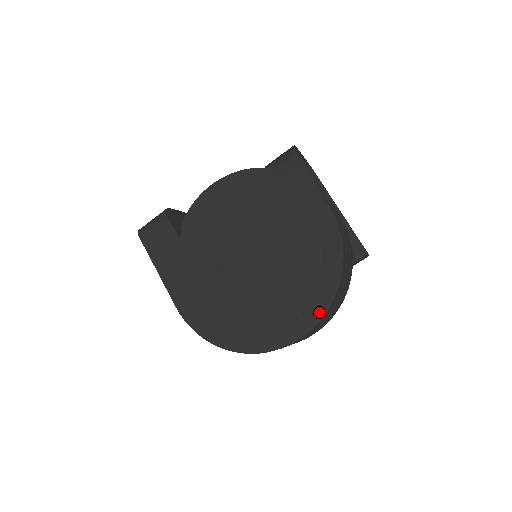
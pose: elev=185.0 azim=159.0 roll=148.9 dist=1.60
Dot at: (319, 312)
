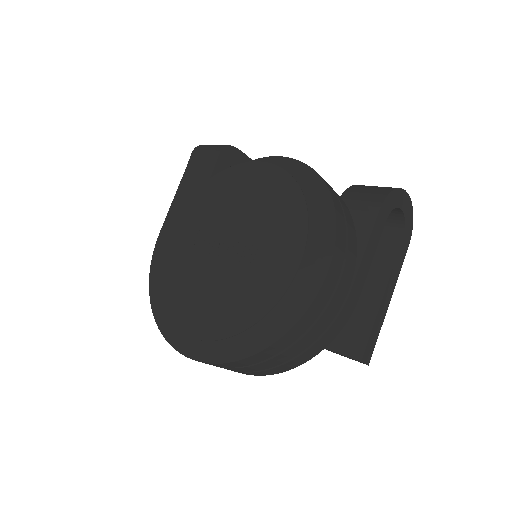
Dot at: (221, 356)
